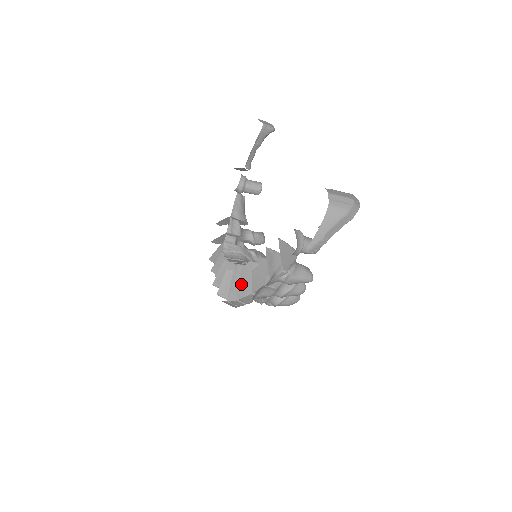
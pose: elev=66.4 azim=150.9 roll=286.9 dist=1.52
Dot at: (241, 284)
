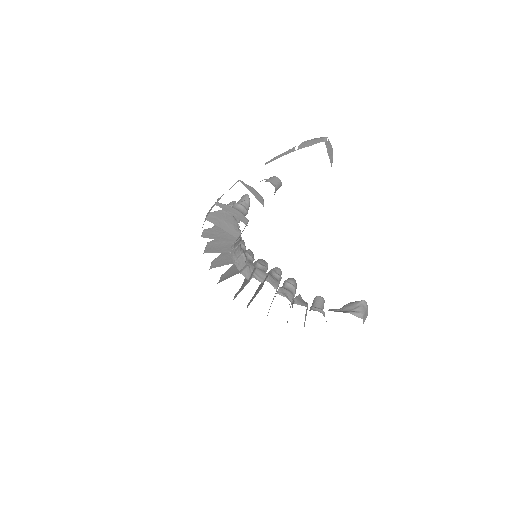
Dot at: (252, 299)
